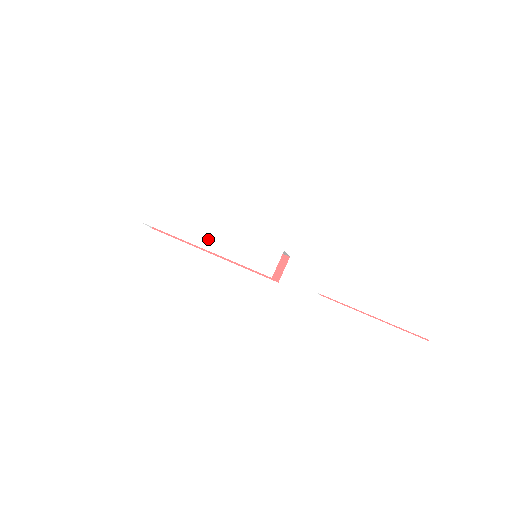
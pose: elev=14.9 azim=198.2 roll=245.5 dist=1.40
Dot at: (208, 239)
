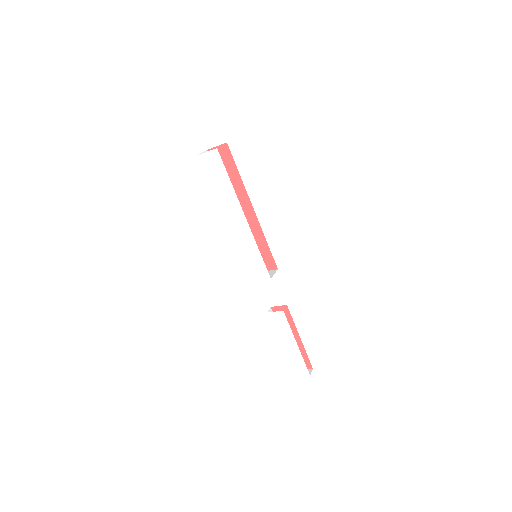
Dot at: (234, 222)
